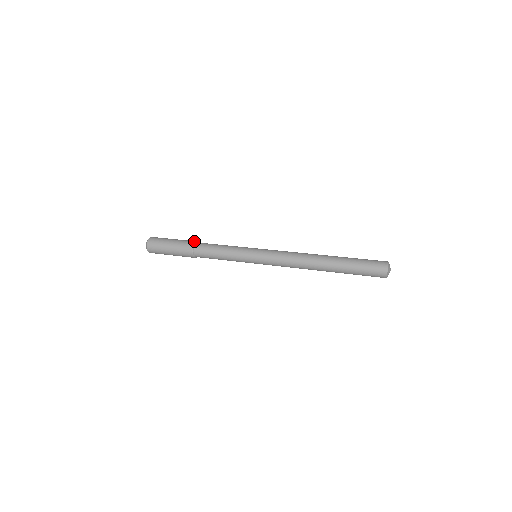
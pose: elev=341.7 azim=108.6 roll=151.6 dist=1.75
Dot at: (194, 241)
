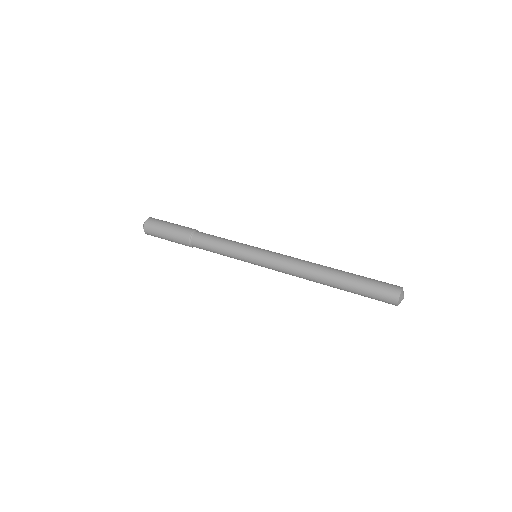
Dot at: (193, 229)
